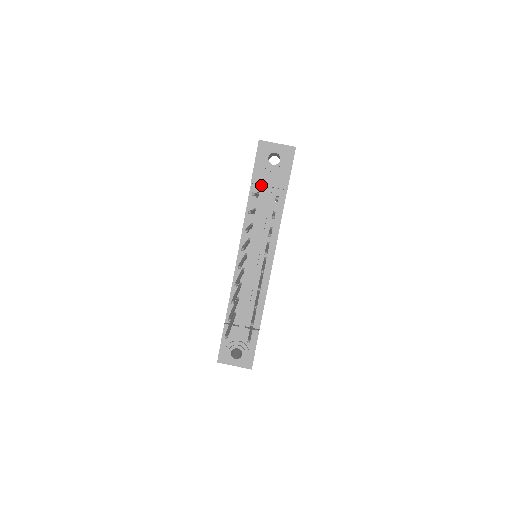
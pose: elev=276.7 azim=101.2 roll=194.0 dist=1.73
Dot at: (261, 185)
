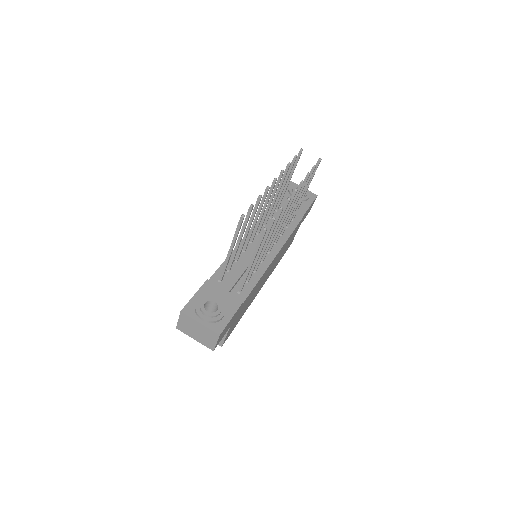
Dot at: (282, 206)
